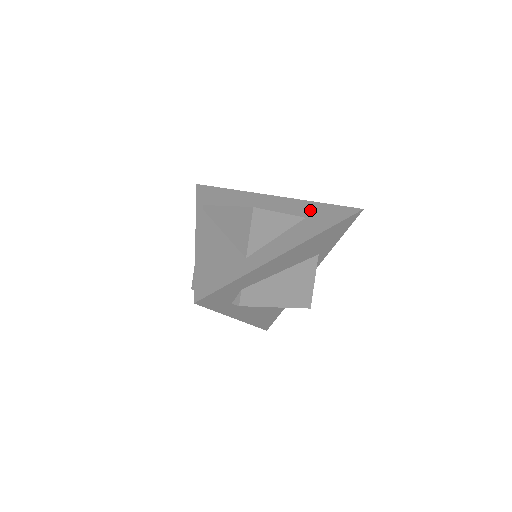
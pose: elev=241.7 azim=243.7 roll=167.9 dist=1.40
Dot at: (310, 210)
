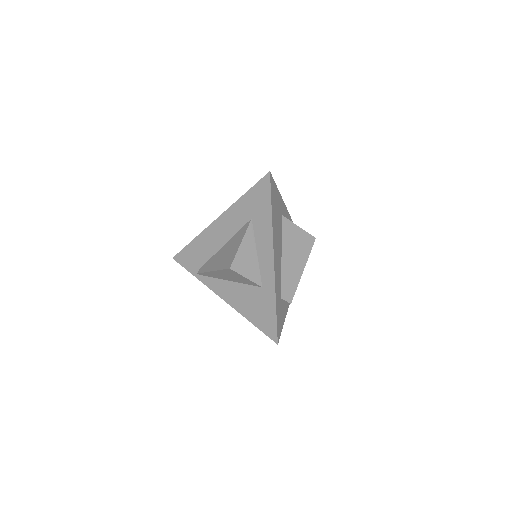
Dot at: (246, 209)
